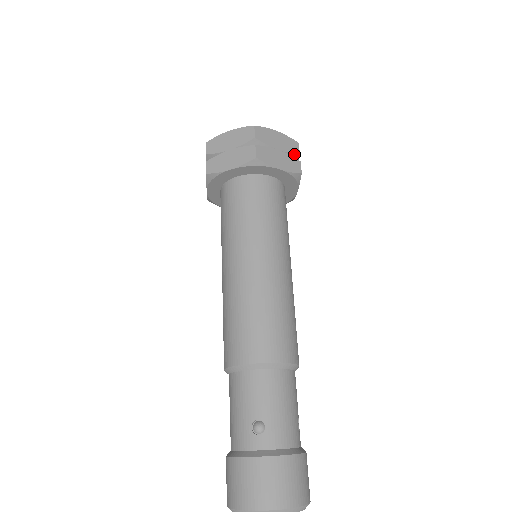
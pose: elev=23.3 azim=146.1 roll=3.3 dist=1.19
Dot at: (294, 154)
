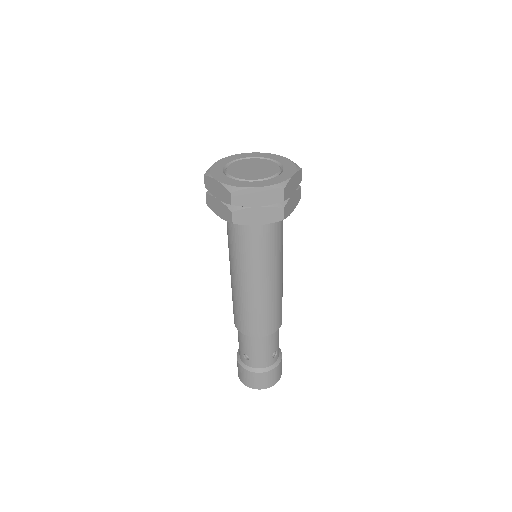
Dot at: (277, 203)
